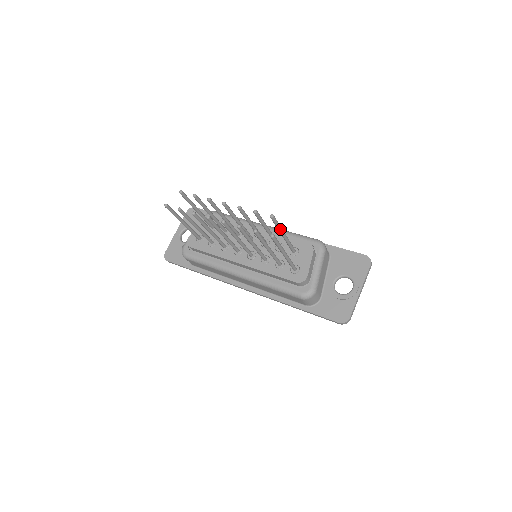
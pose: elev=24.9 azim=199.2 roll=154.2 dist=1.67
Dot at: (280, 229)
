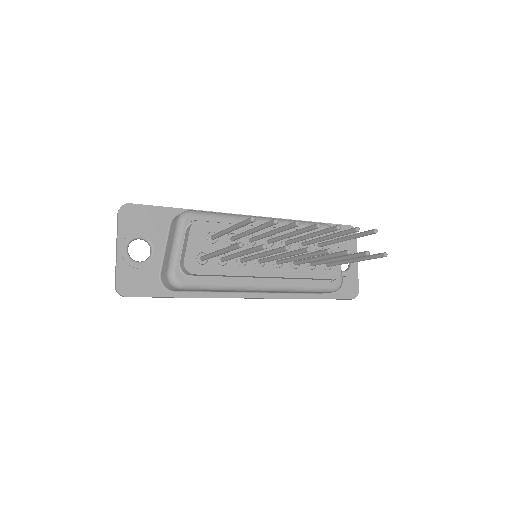
Dot at: (357, 237)
